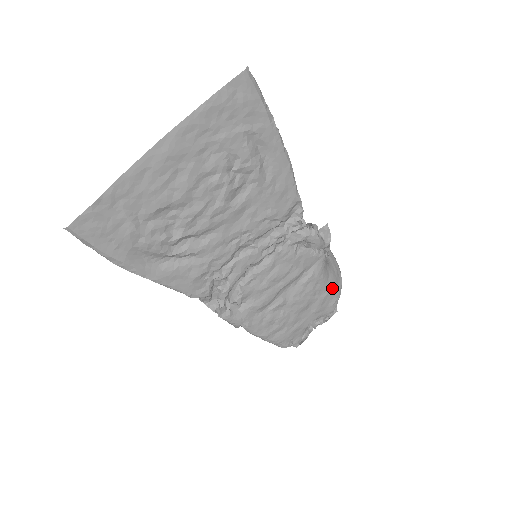
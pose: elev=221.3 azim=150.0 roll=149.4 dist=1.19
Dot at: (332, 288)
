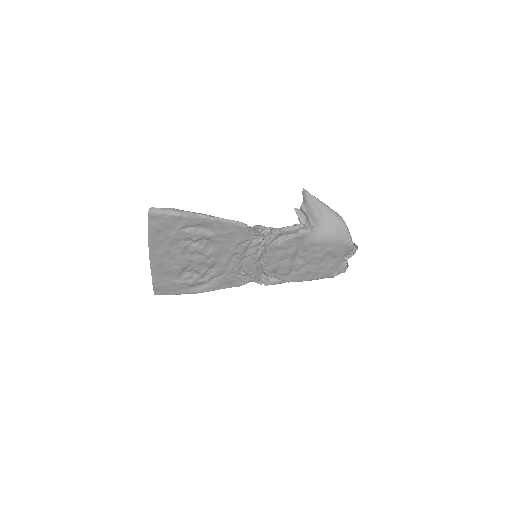
Dot at: (335, 240)
